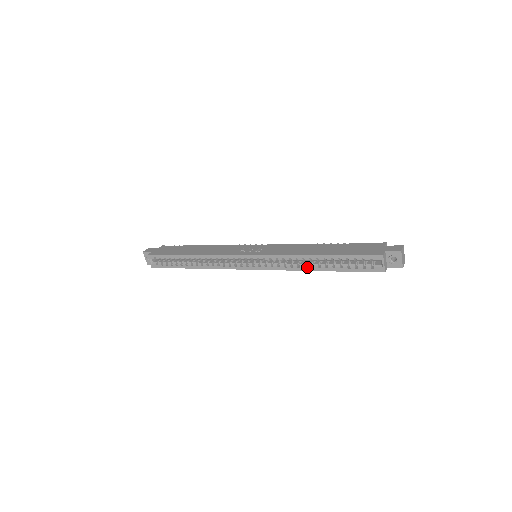
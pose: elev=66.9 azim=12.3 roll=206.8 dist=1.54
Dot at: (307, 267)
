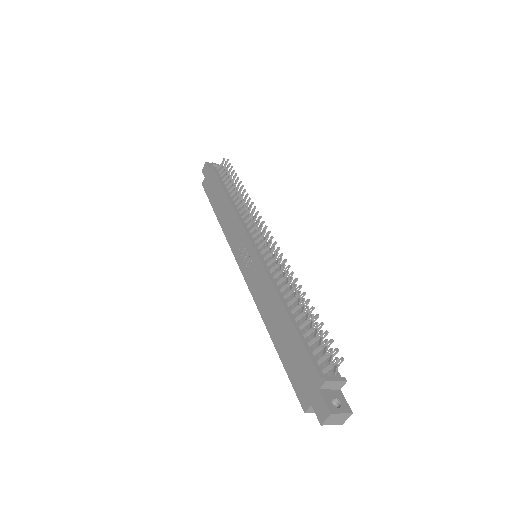
Dot at: occluded
